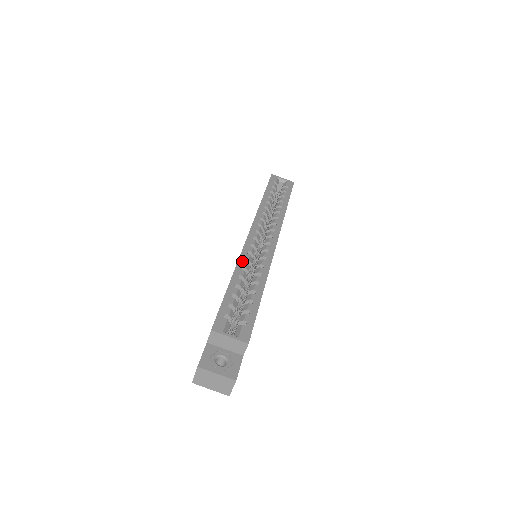
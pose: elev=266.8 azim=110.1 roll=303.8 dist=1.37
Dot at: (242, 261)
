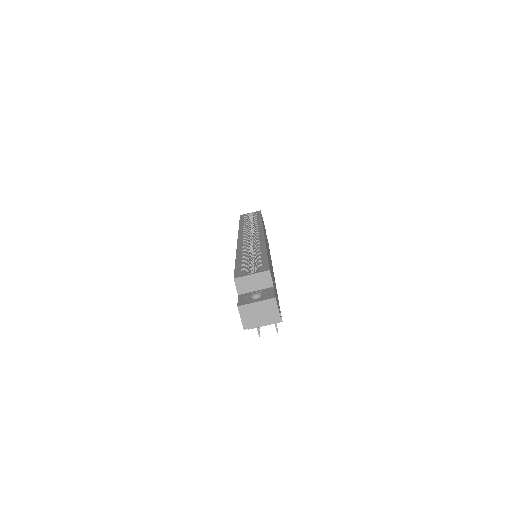
Dot at: (240, 248)
